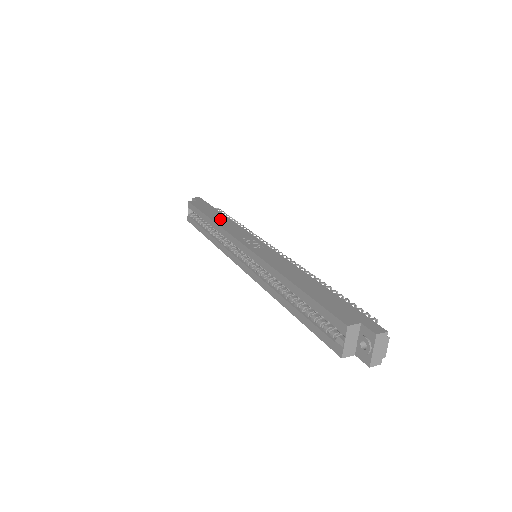
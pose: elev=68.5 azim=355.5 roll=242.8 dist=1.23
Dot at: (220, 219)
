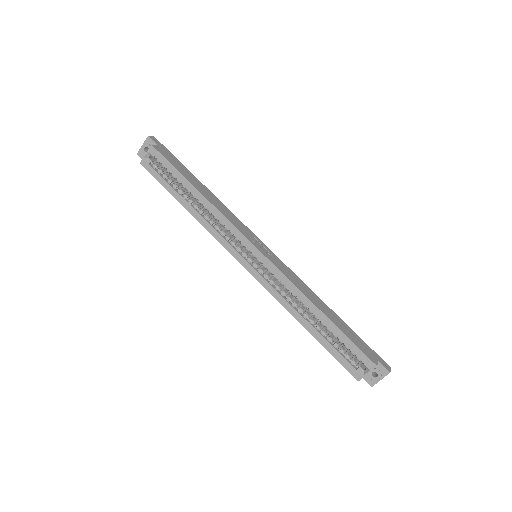
Dot at: (209, 195)
